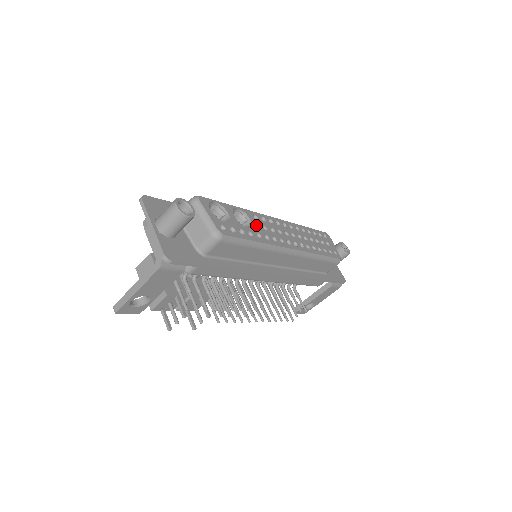
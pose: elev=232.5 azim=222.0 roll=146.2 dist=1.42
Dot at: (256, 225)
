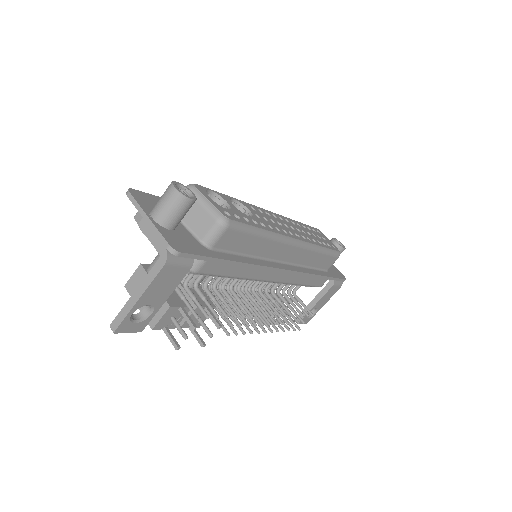
Dot at: (256, 216)
